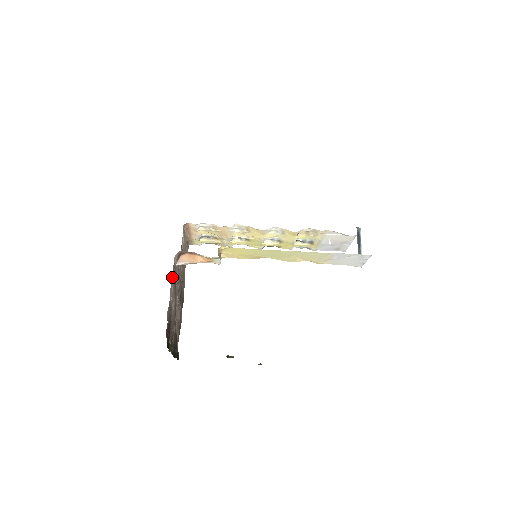
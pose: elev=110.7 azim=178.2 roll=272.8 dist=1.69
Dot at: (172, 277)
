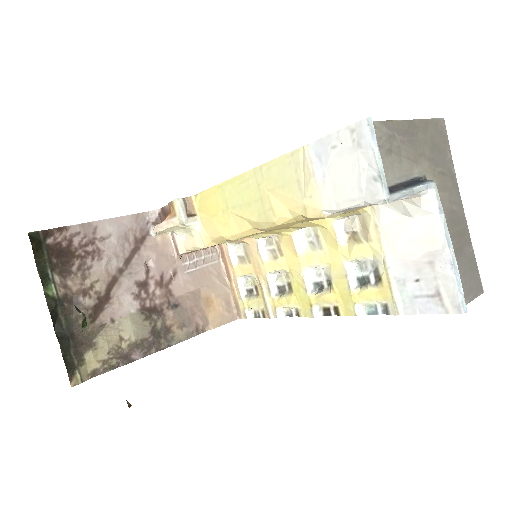
Dot at: (128, 223)
